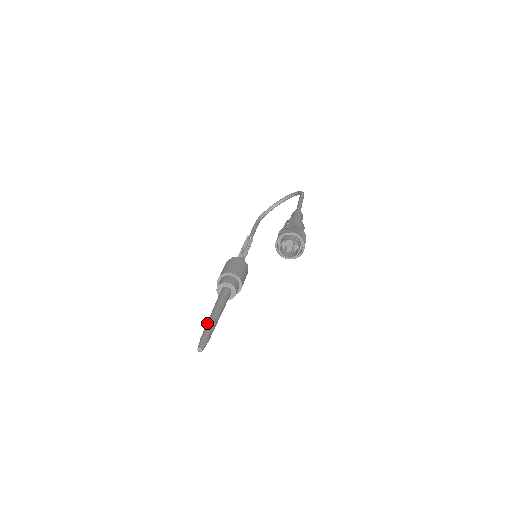
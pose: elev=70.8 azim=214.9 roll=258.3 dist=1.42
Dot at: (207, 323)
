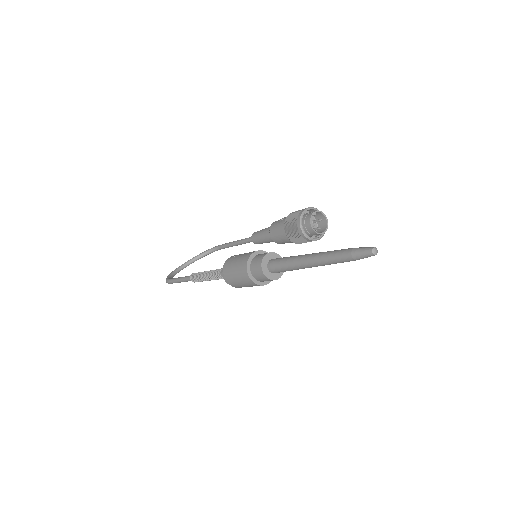
Dot at: (329, 251)
